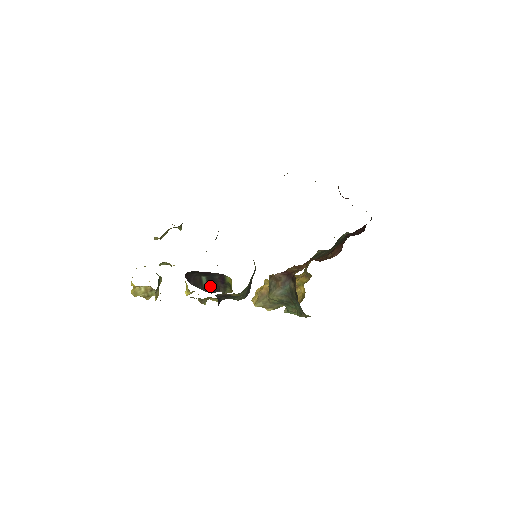
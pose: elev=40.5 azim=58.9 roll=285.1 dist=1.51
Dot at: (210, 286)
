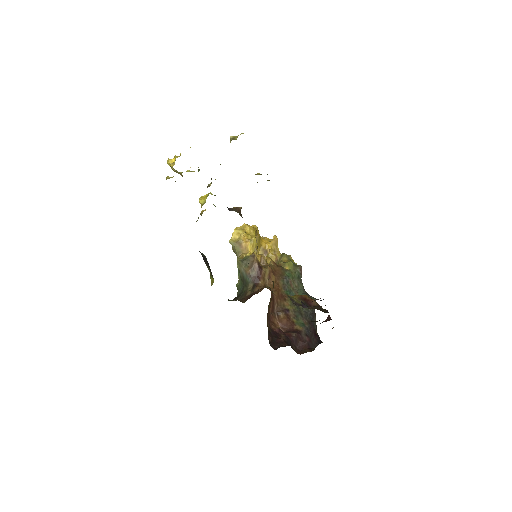
Dot at: (204, 256)
